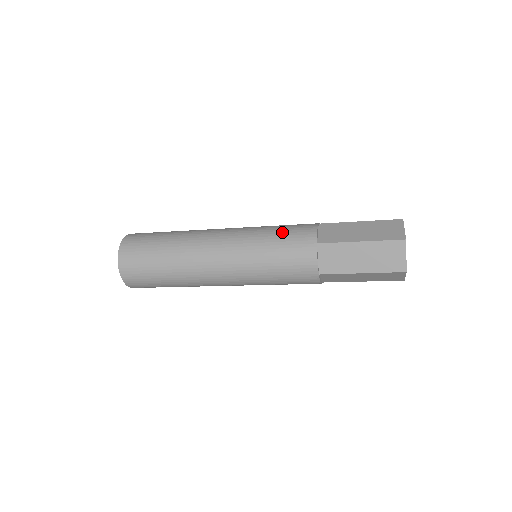
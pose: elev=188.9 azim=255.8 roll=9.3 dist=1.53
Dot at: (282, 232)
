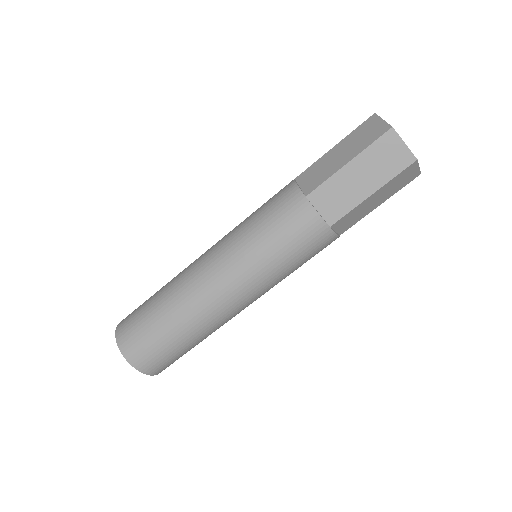
Dot at: (263, 212)
